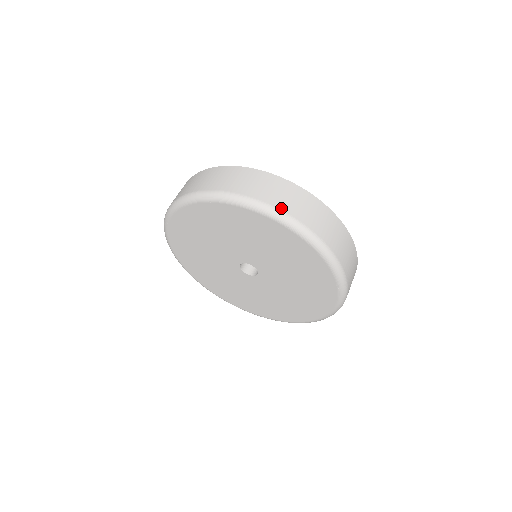
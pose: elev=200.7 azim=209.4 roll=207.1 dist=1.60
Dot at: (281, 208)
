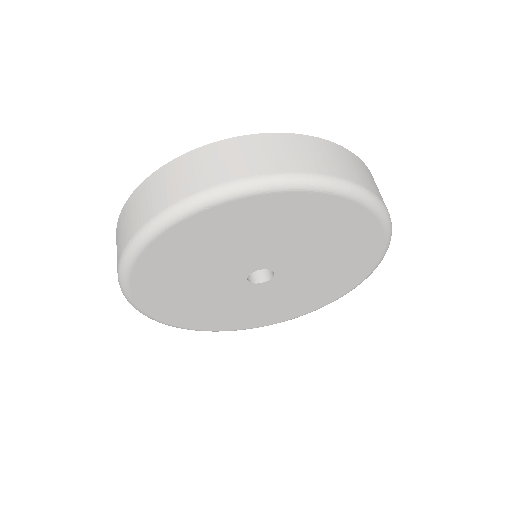
Dot at: (314, 171)
